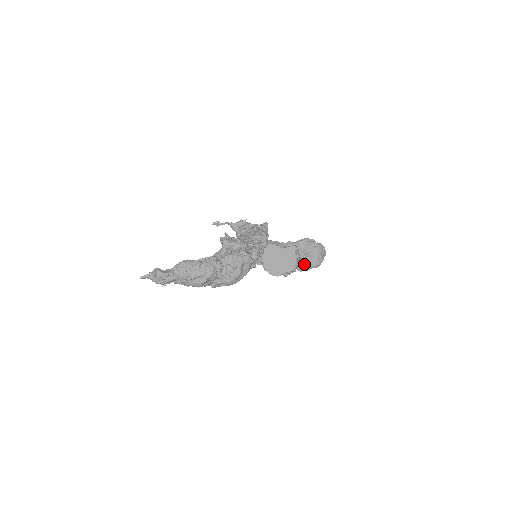
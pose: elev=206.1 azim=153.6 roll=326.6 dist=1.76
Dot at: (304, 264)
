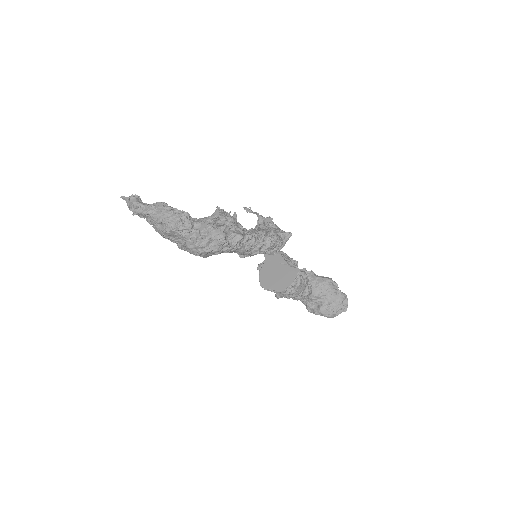
Dot at: (315, 305)
